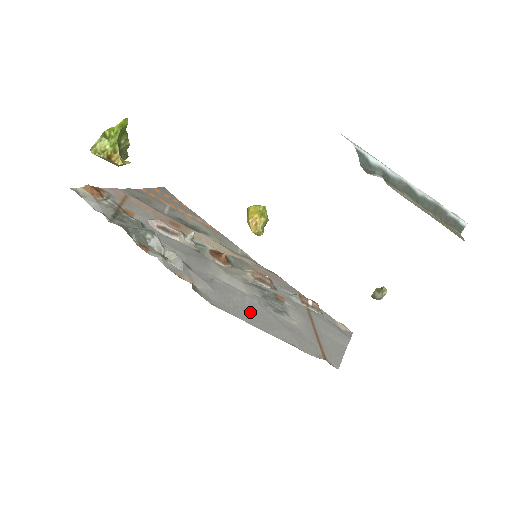
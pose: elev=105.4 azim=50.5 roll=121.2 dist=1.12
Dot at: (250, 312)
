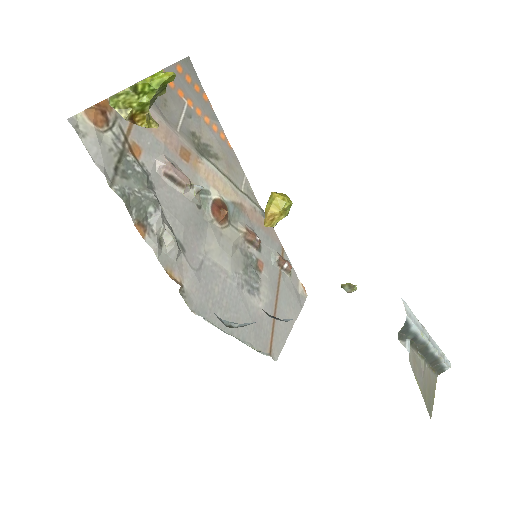
Dot at: (225, 306)
